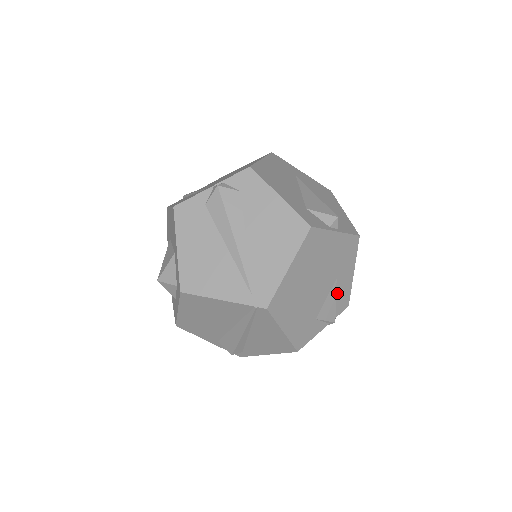
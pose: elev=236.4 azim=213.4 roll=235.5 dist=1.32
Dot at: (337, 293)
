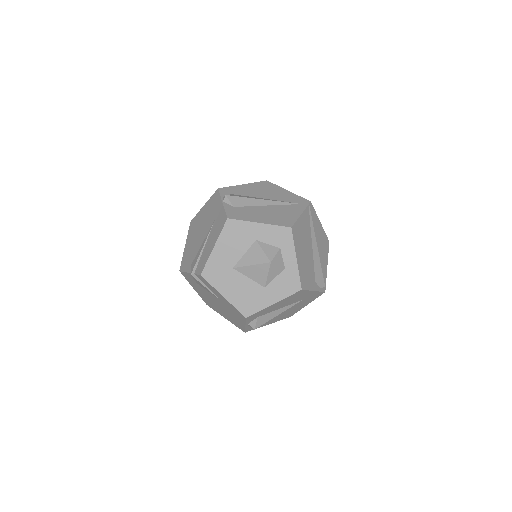
Dot at: occluded
